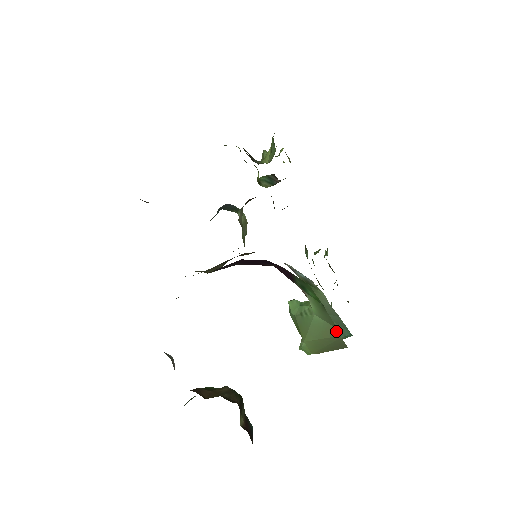
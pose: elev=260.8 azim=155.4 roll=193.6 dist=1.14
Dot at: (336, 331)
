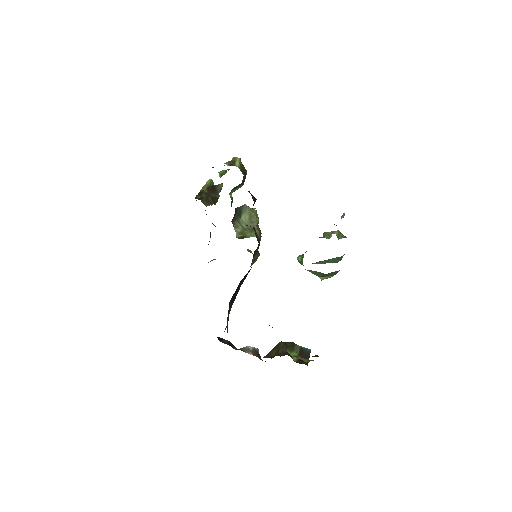
Dot at: (321, 273)
